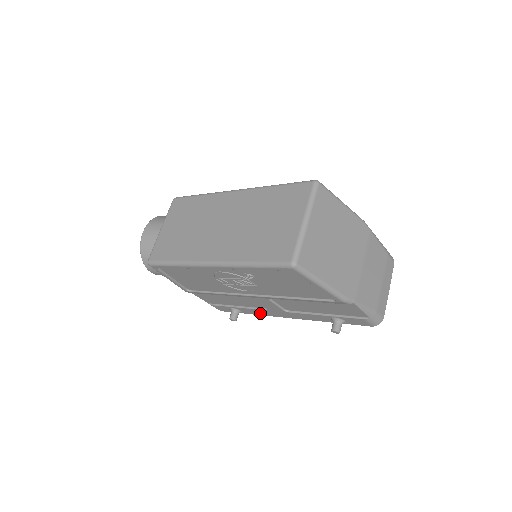
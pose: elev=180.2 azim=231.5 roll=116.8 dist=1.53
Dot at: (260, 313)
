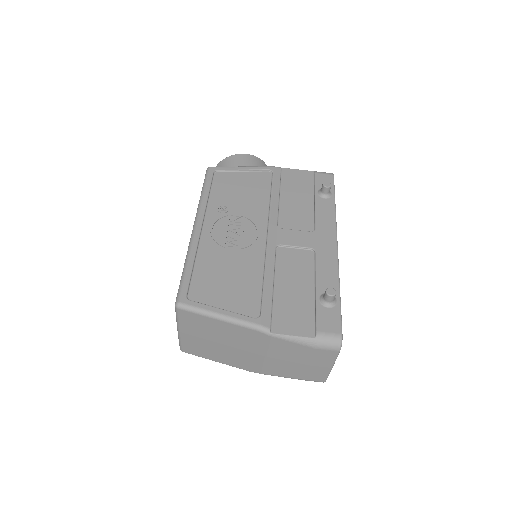
Dot at: occluded
